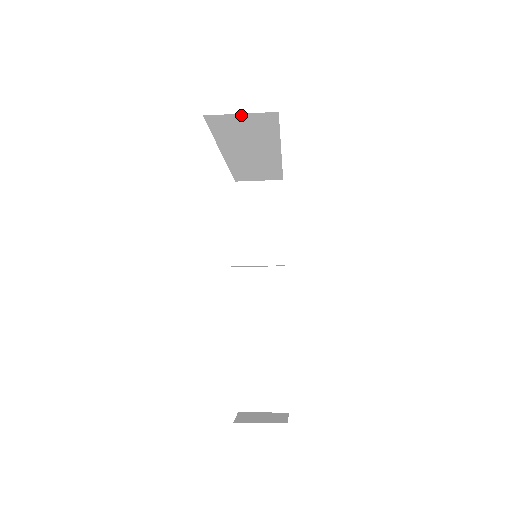
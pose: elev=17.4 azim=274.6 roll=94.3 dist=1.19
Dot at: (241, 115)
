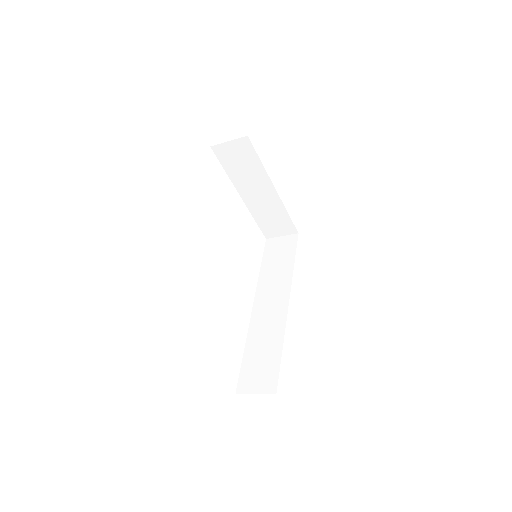
Dot at: (230, 143)
